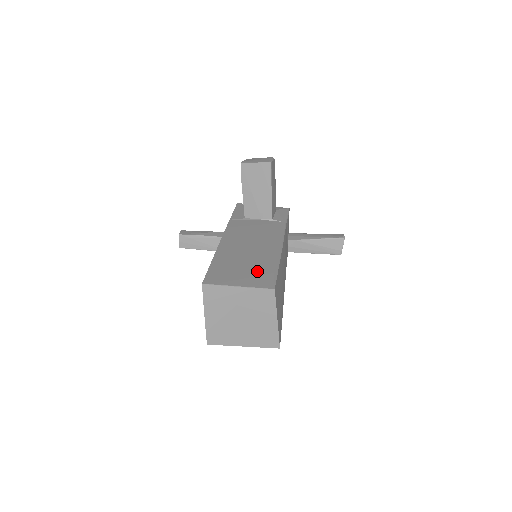
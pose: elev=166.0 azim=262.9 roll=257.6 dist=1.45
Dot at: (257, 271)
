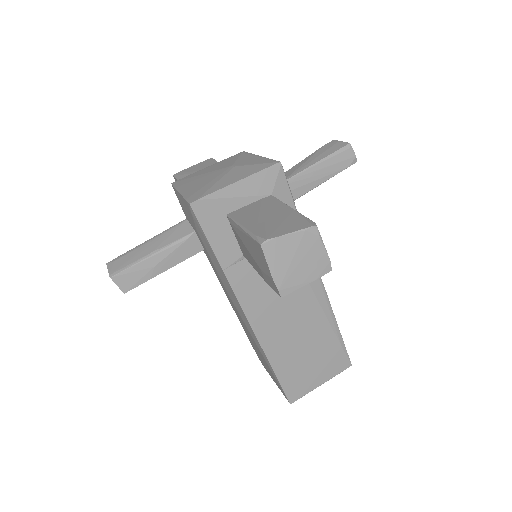
Dot at: (326, 355)
